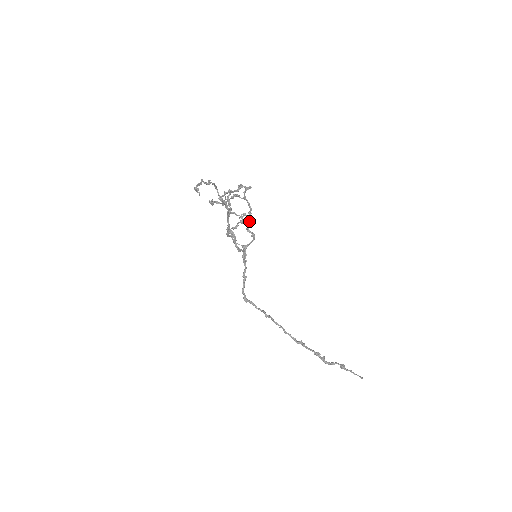
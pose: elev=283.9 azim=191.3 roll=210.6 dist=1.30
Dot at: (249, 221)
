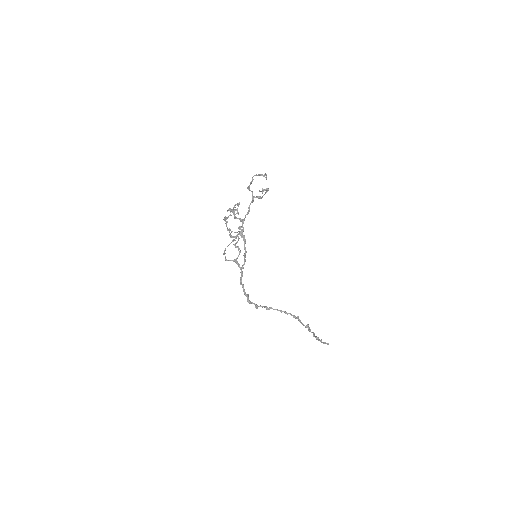
Dot at: (238, 236)
